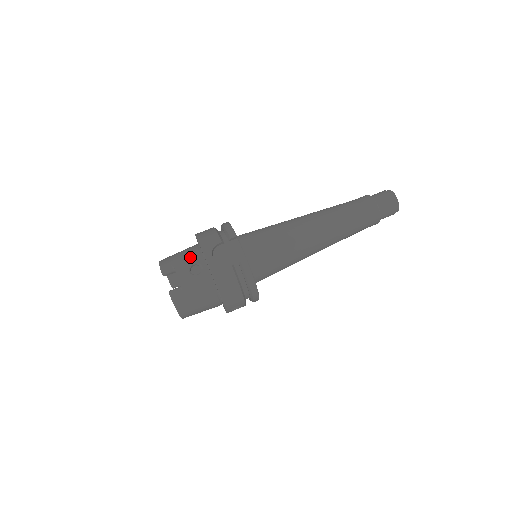
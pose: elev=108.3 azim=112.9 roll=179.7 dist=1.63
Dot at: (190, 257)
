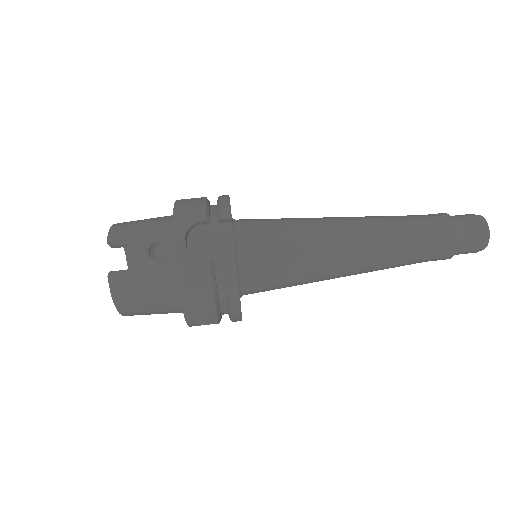
Dot at: (155, 230)
